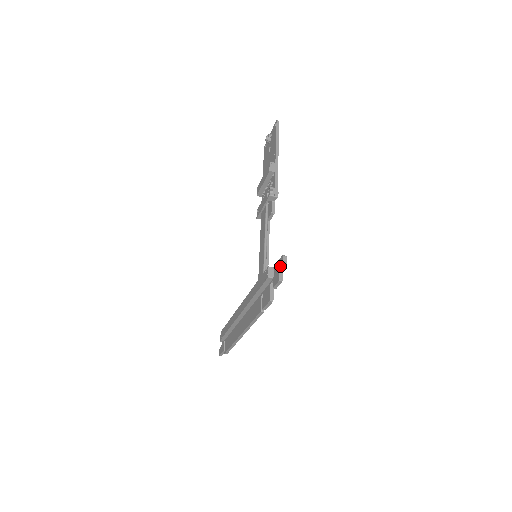
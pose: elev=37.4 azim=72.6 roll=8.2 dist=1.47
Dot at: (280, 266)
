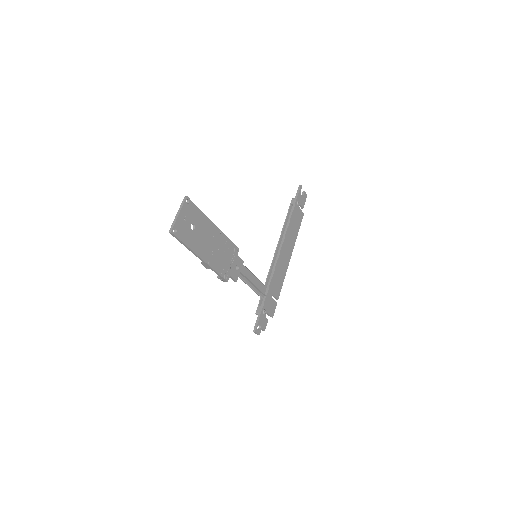
Dot at: (259, 325)
